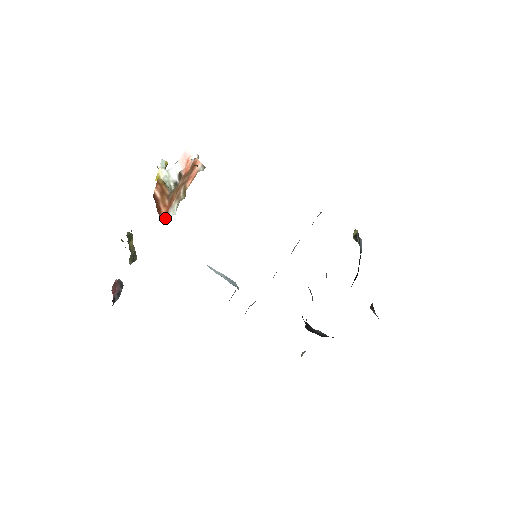
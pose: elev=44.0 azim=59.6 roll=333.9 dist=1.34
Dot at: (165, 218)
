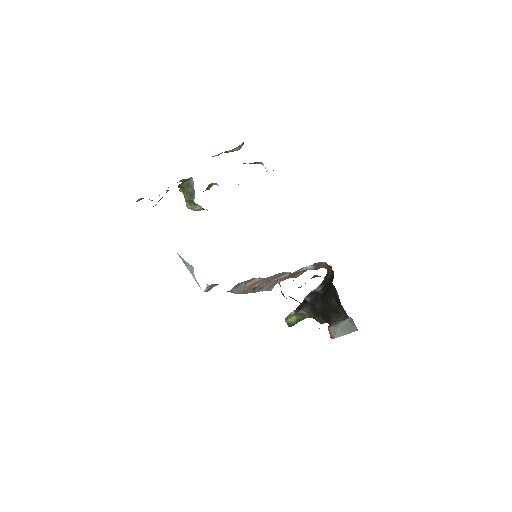
Dot at: occluded
